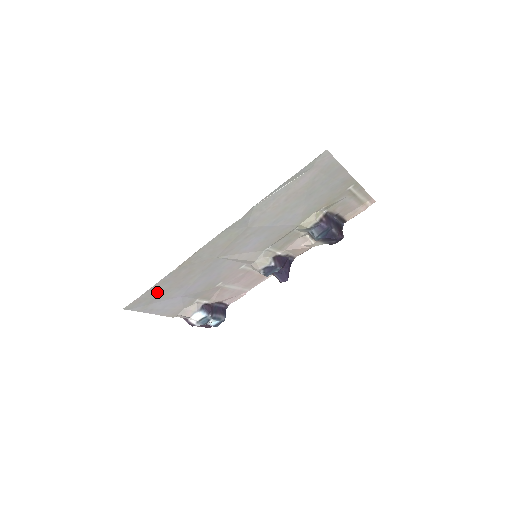
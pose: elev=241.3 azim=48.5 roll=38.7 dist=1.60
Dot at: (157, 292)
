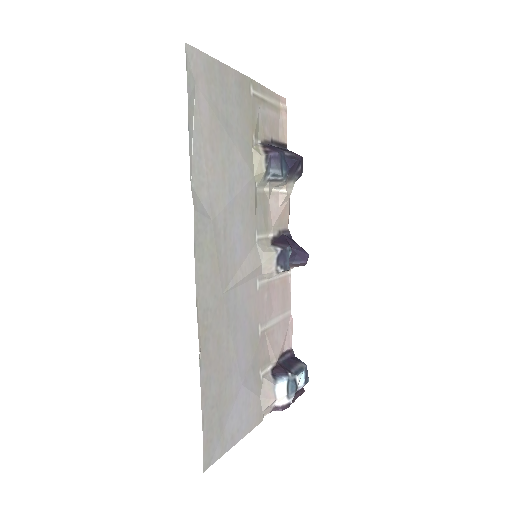
Dot at: (213, 406)
